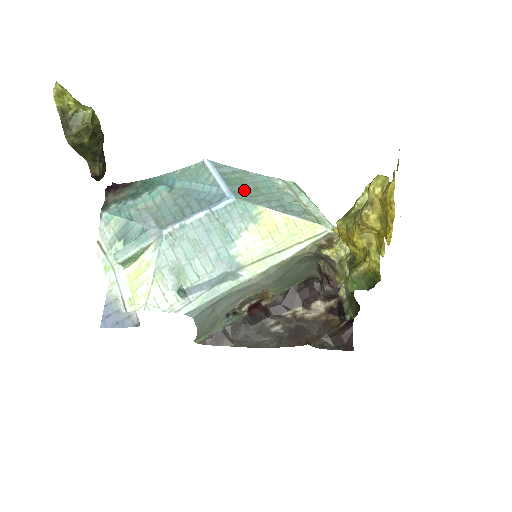
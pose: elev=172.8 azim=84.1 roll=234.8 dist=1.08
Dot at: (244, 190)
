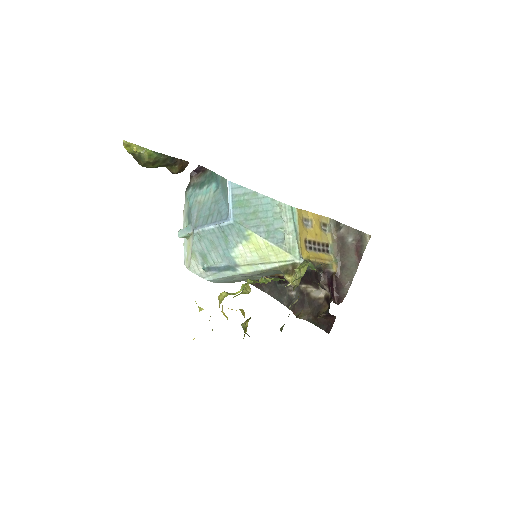
Dot at: (244, 213)
